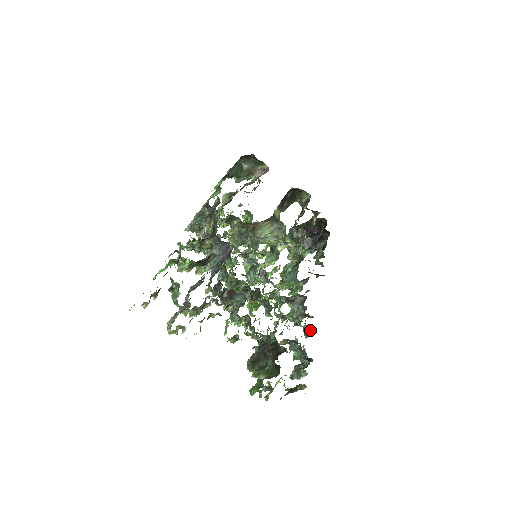
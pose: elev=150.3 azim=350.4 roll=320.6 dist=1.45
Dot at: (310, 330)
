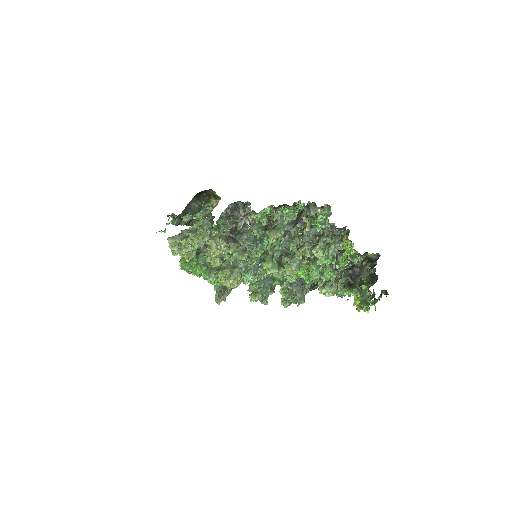
Dot at: occluded
